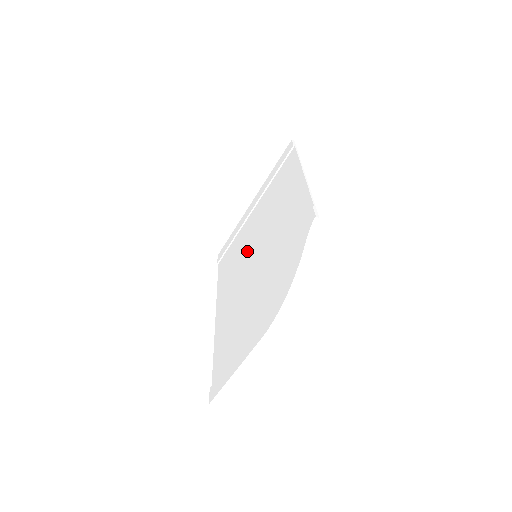
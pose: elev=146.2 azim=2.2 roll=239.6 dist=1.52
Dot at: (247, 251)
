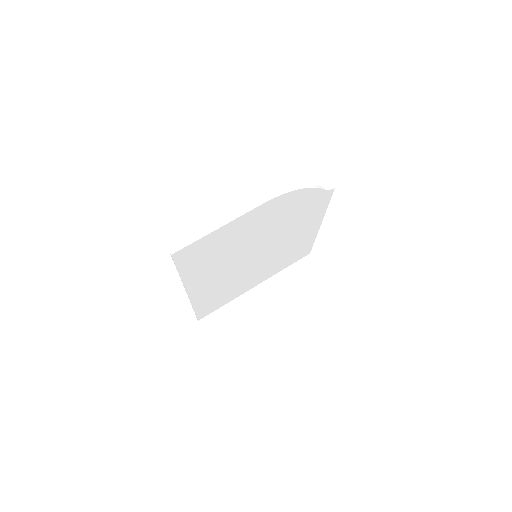
Dot at: occluded
